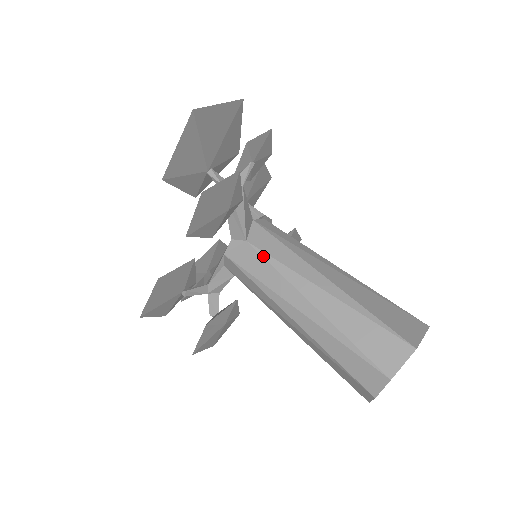
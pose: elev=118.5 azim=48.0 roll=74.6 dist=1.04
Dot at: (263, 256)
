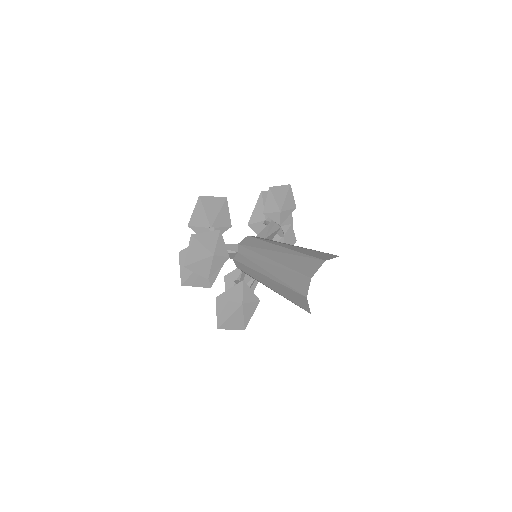
Dot at: occluded
